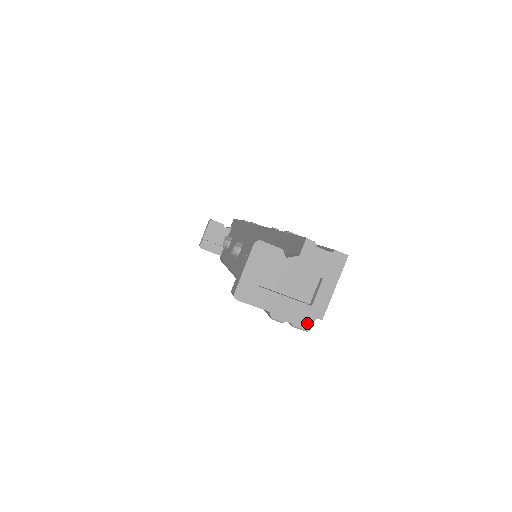
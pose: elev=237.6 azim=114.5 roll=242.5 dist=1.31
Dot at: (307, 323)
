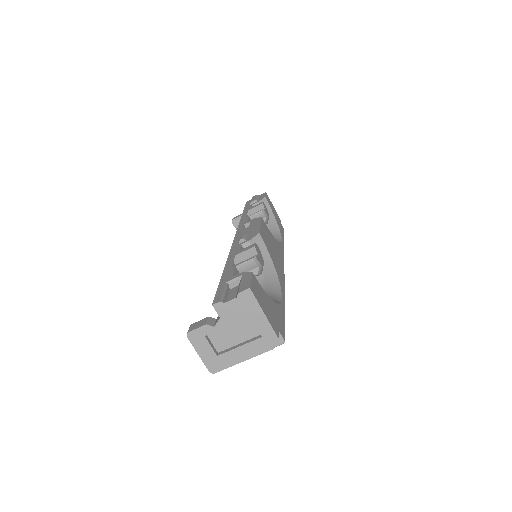
Dot at: (271, 348)
